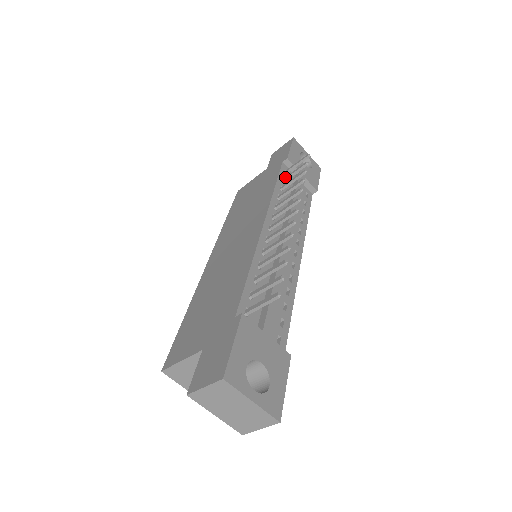
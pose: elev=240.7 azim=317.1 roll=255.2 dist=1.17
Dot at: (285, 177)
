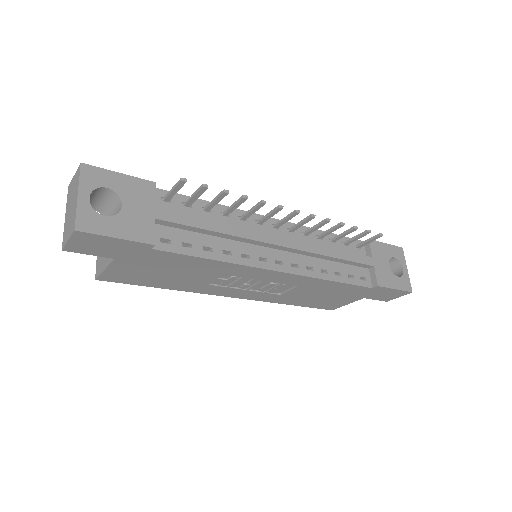
Dot at: (348, 241)
